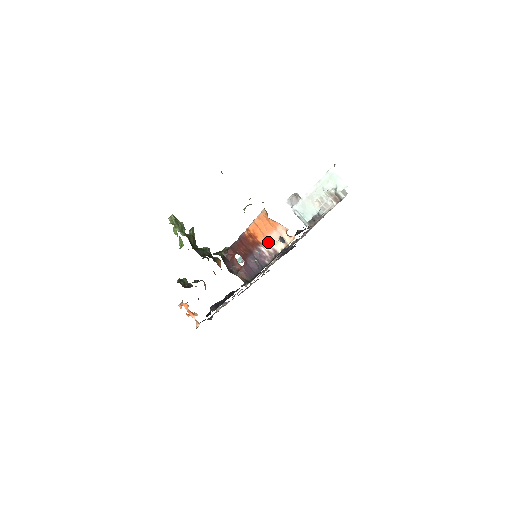
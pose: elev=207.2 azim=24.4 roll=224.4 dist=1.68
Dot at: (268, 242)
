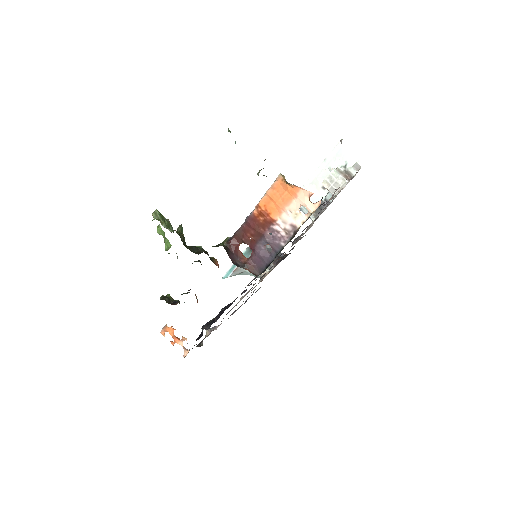
Dot at: (285, 217)
